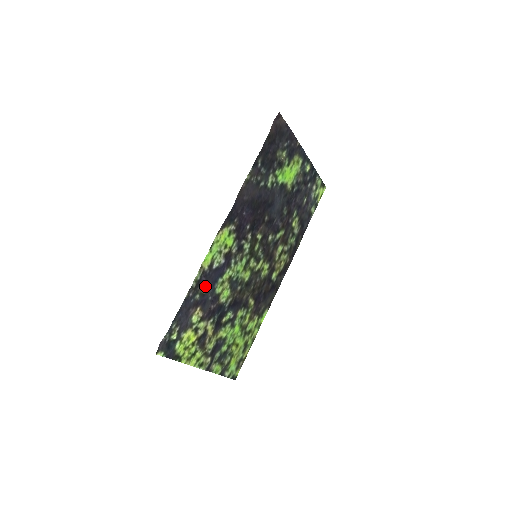
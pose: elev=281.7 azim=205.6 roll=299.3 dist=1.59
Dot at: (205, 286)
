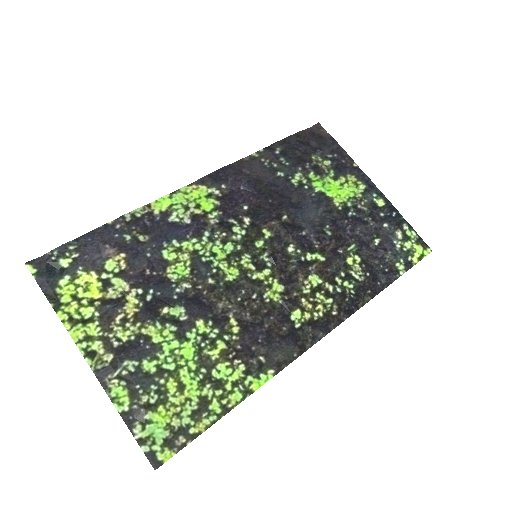
Dot at: (146, 234)
